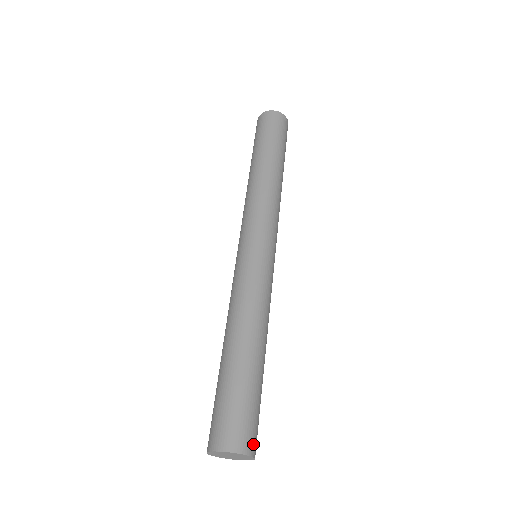
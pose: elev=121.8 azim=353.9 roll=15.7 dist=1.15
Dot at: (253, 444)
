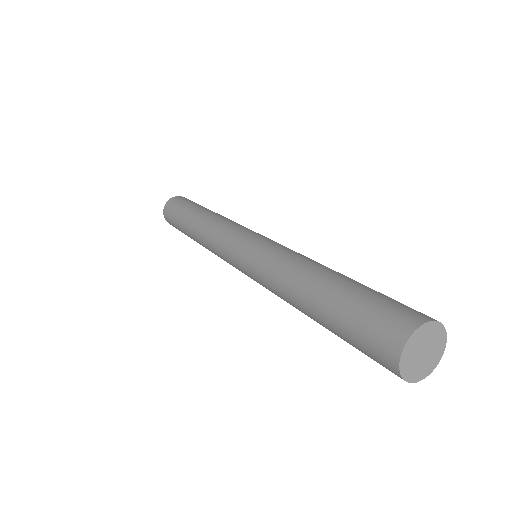
Dot at: (416, 315)
